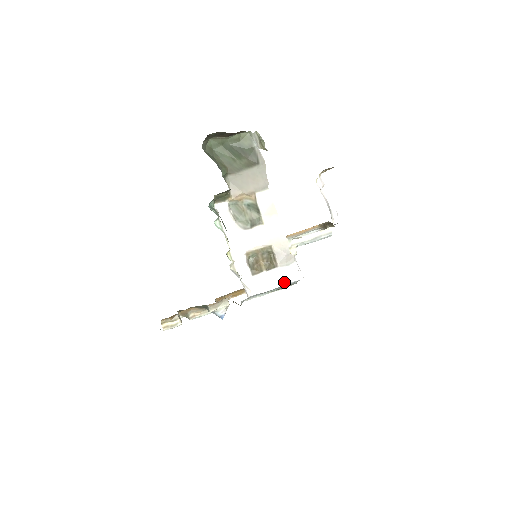
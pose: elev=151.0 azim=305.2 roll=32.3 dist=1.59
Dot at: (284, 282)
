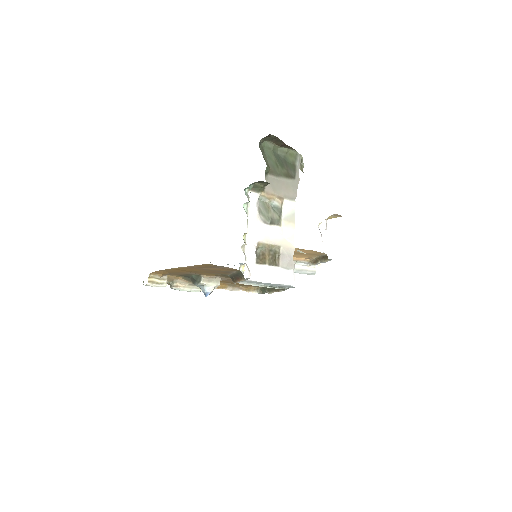
Dot at: (279, 281)
